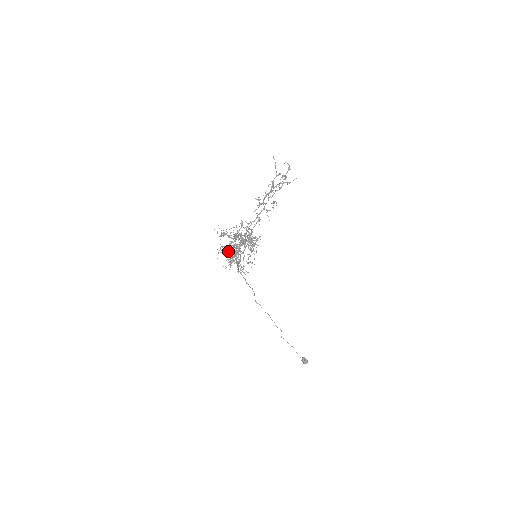
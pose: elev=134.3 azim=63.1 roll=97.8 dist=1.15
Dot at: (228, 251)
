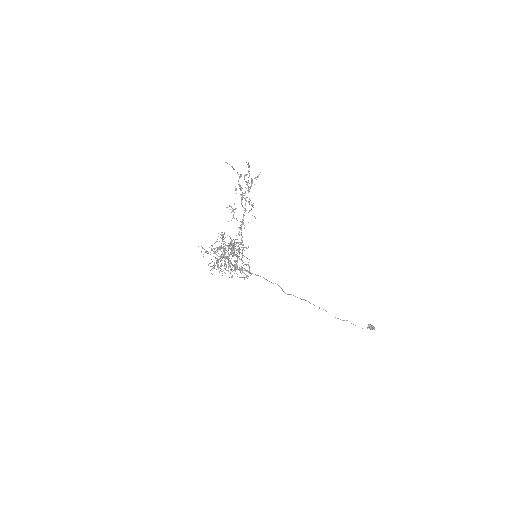
Dot at: occluded
